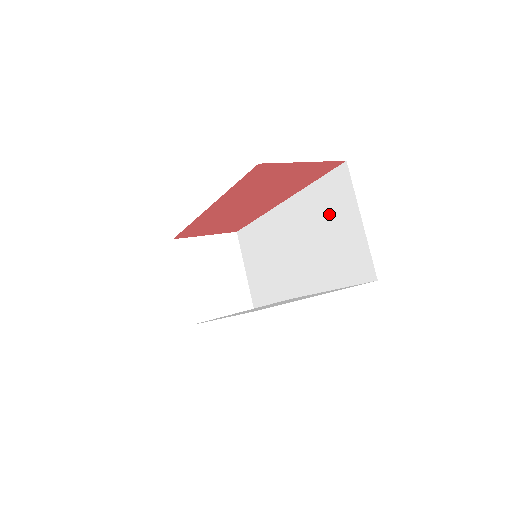
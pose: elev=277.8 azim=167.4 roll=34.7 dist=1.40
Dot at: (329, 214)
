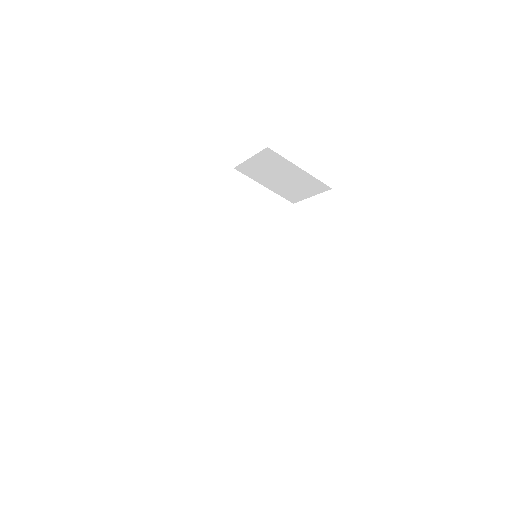
Dot at: occluded
